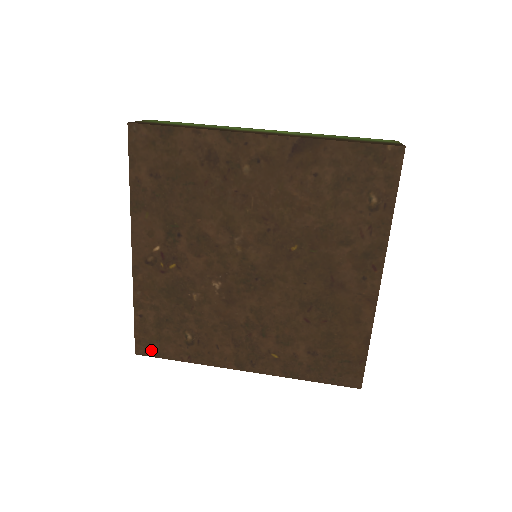
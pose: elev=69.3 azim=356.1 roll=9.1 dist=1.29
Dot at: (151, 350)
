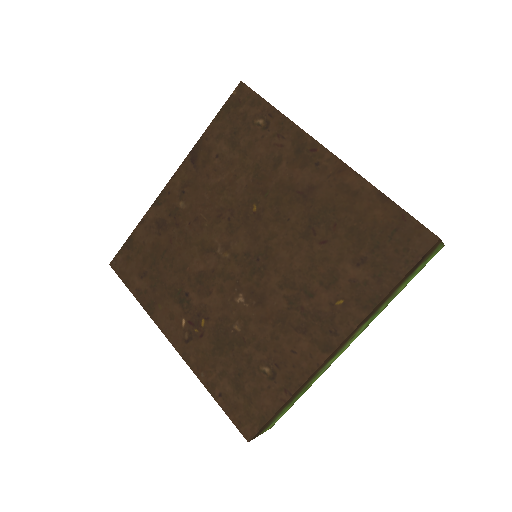
Dot at: (254, 422)
